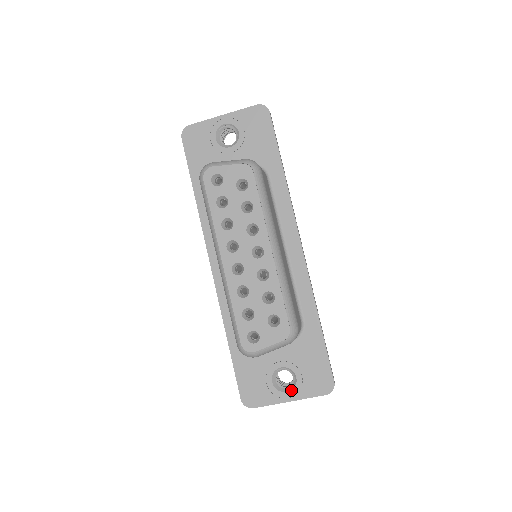
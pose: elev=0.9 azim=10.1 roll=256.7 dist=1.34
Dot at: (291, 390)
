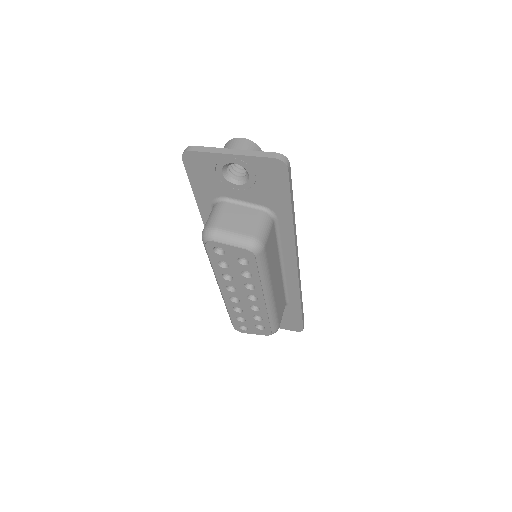
Dot at: occluded
